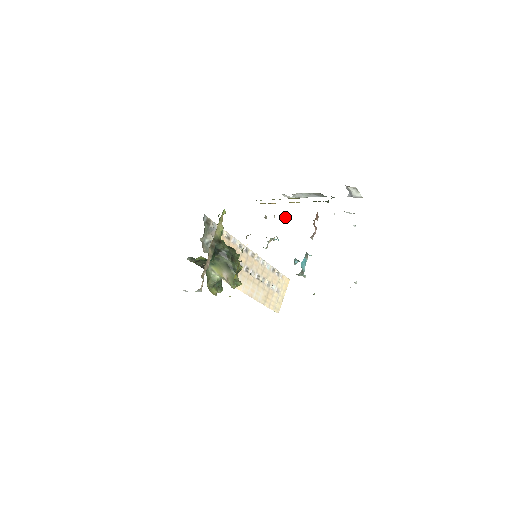
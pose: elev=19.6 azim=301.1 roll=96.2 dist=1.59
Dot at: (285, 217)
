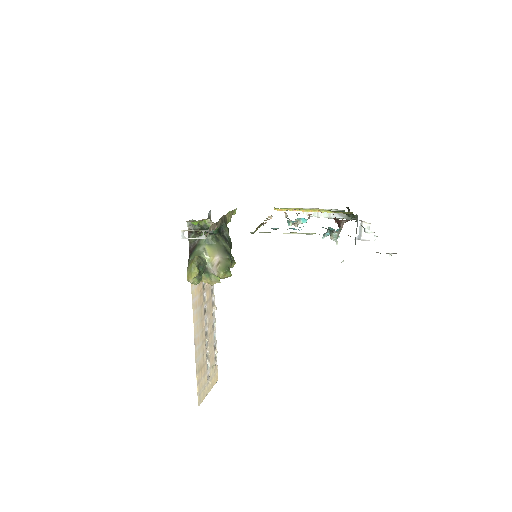
Dot at: (309, 216)
